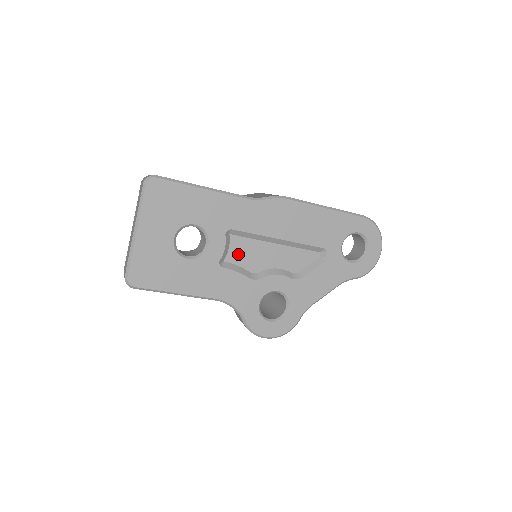
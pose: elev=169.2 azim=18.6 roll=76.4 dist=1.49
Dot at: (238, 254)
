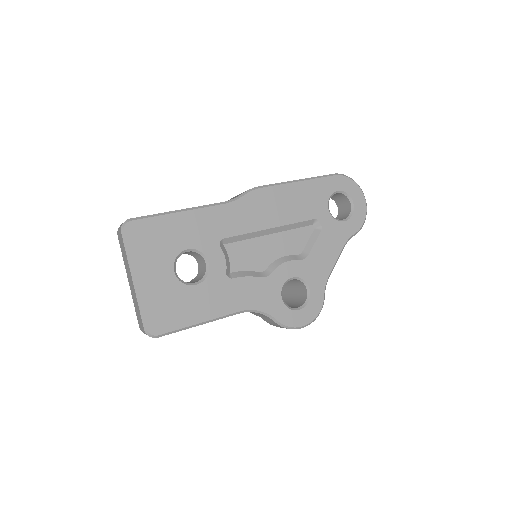
Dot at: (240, 260)
